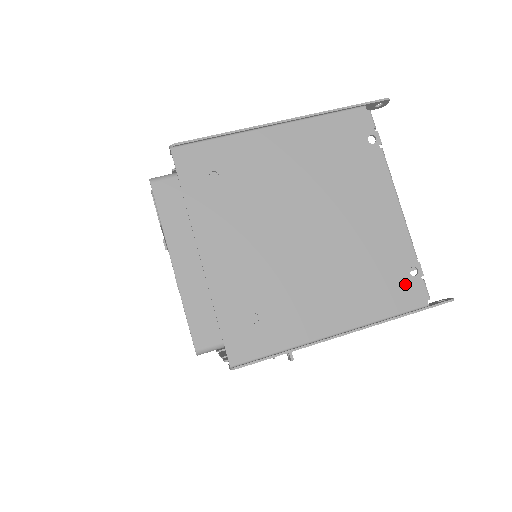
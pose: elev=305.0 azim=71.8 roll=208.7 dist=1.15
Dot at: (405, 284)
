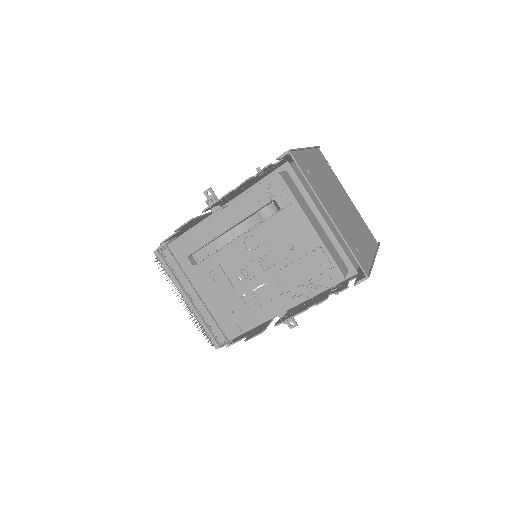
Dot at: (370, 234)
